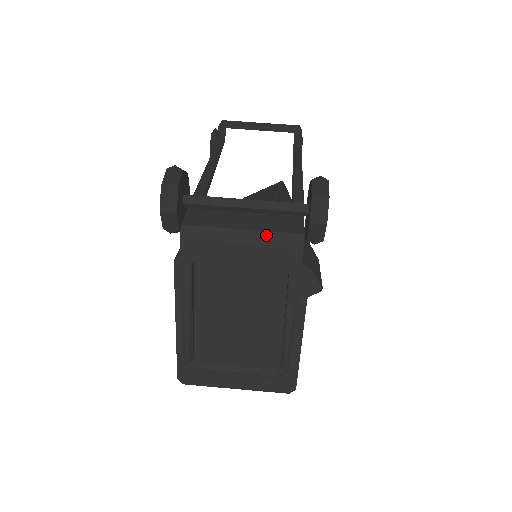
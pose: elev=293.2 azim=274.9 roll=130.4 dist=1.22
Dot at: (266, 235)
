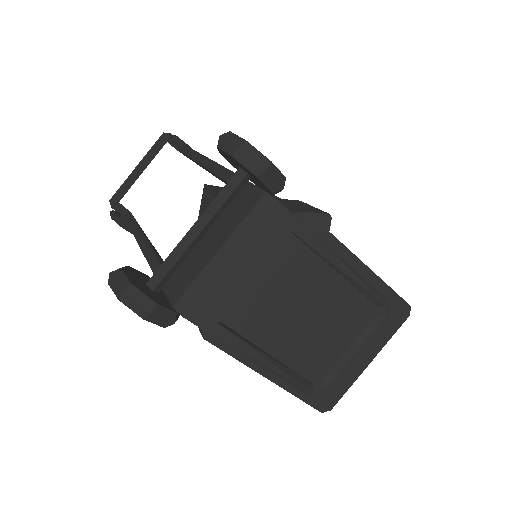
Dot at: (241, 230)
